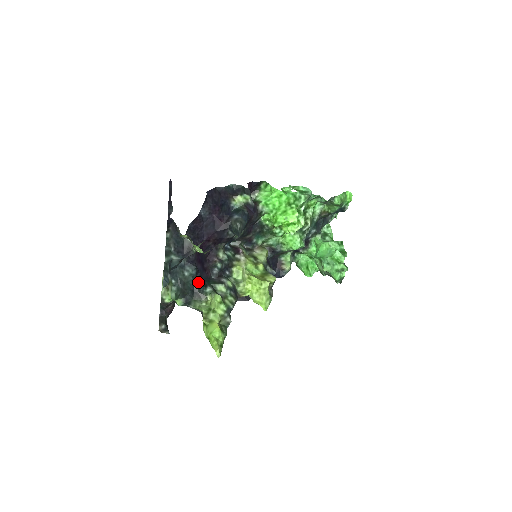
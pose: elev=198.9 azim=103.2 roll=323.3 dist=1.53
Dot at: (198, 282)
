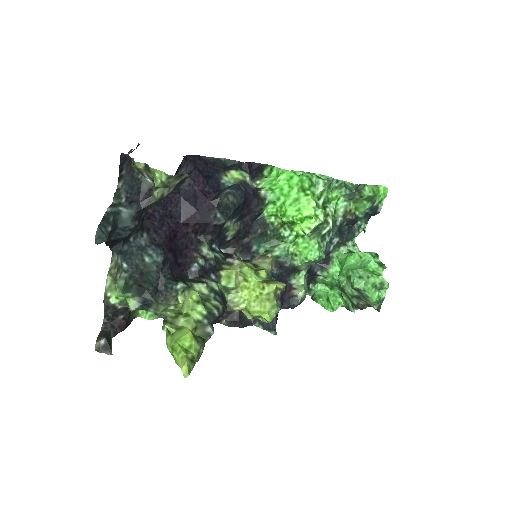
Dot at: (165, 276)
